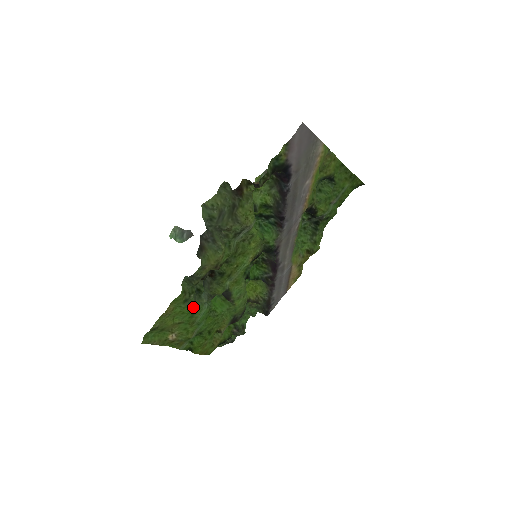
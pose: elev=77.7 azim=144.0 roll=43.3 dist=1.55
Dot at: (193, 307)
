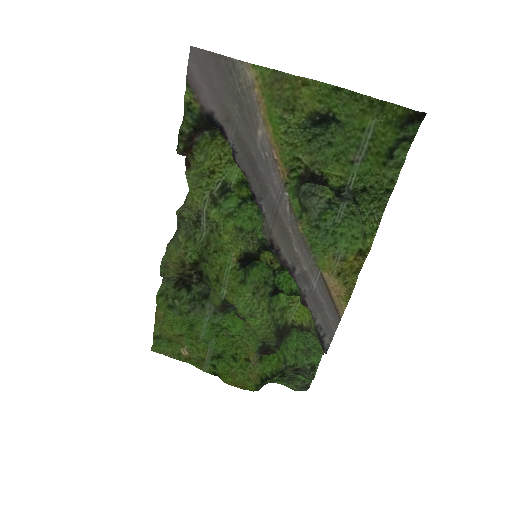
Dot at: (185, 317)
